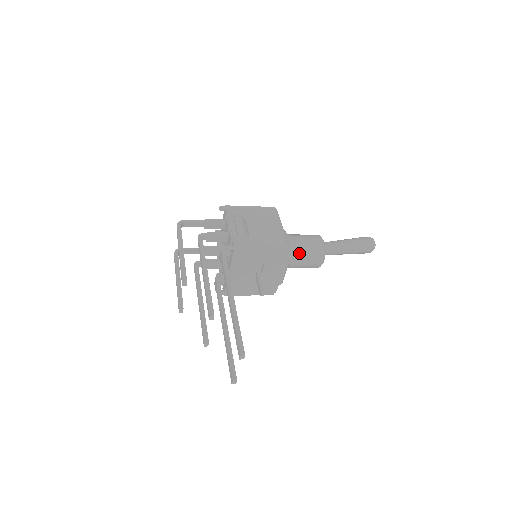
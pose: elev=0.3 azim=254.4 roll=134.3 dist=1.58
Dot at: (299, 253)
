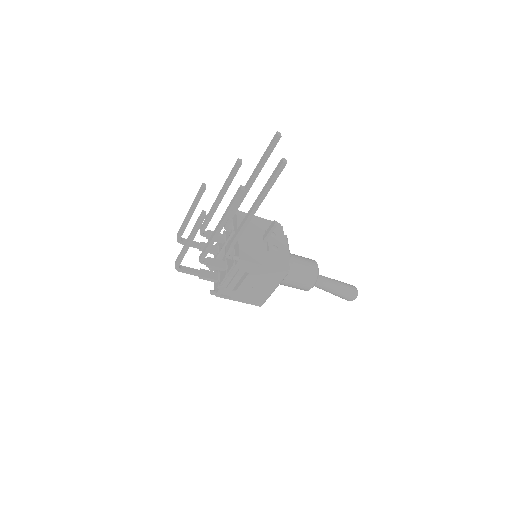
Dot at: (292, 254)
